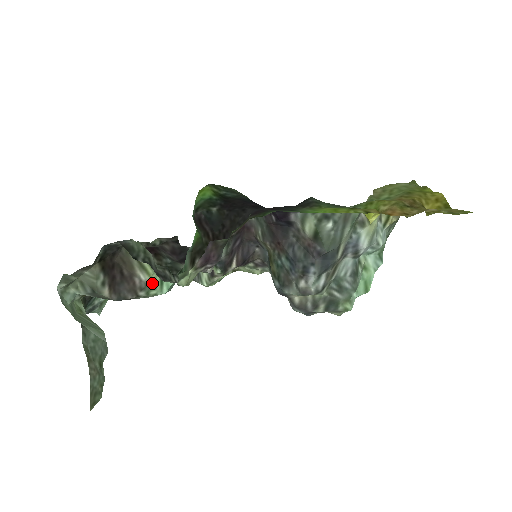
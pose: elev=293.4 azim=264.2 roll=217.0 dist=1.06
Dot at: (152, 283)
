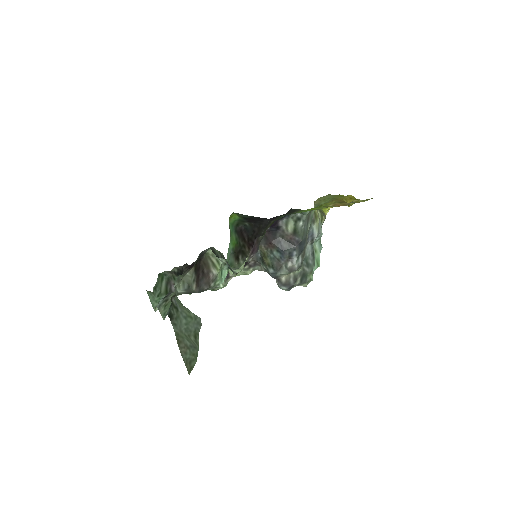
Dot at: (218, 276)
